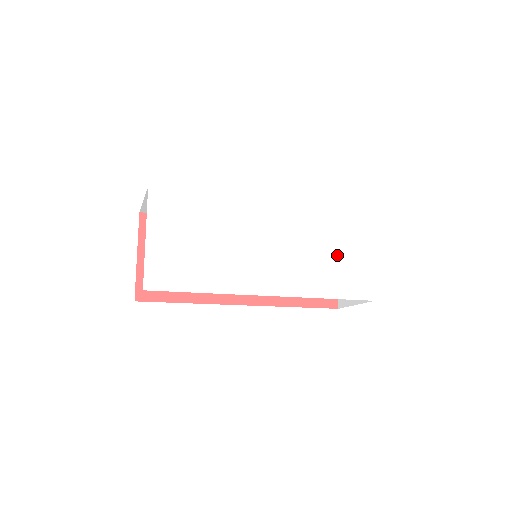
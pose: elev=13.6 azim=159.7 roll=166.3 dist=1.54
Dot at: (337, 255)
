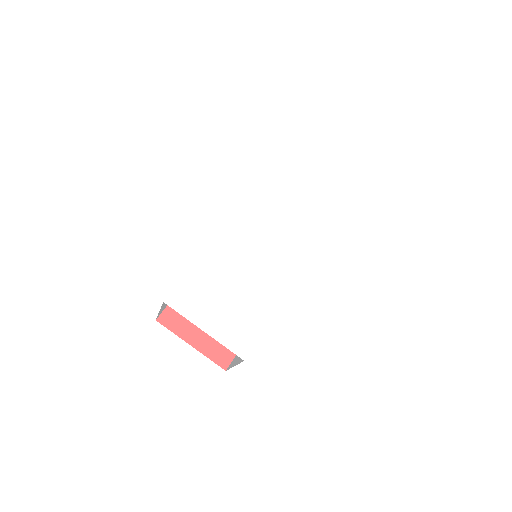
Dot at: (300, 198)
